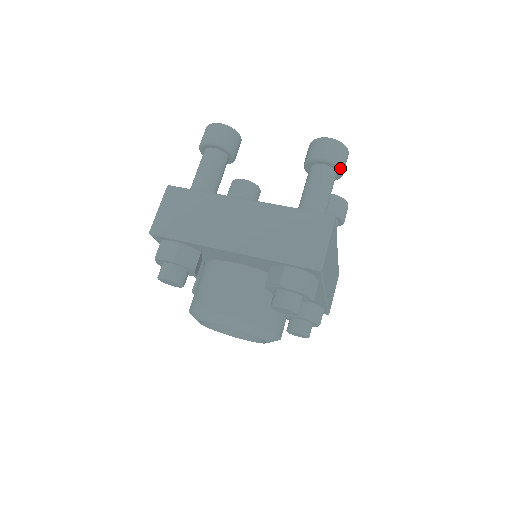
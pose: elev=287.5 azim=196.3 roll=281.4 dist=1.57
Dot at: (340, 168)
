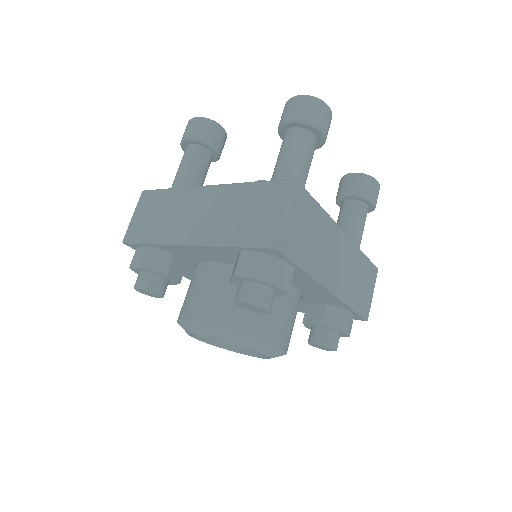
Dot at: (315, 126)
